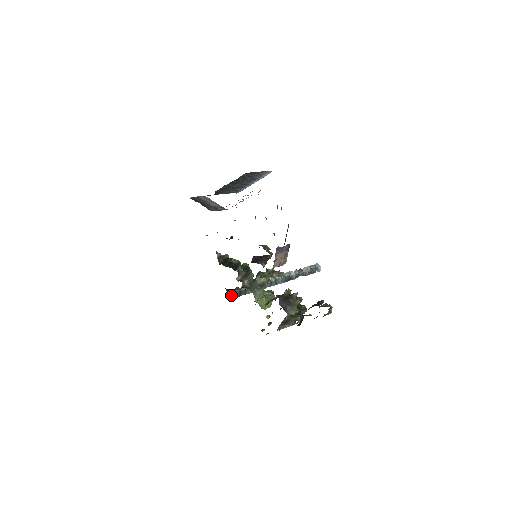
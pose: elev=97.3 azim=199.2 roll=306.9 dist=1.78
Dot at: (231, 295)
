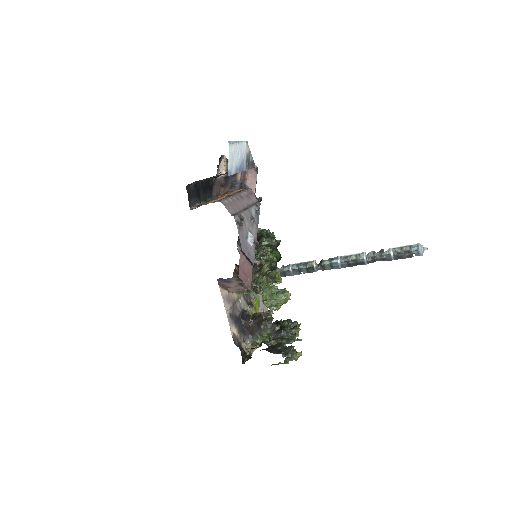
Dot at: occluded
